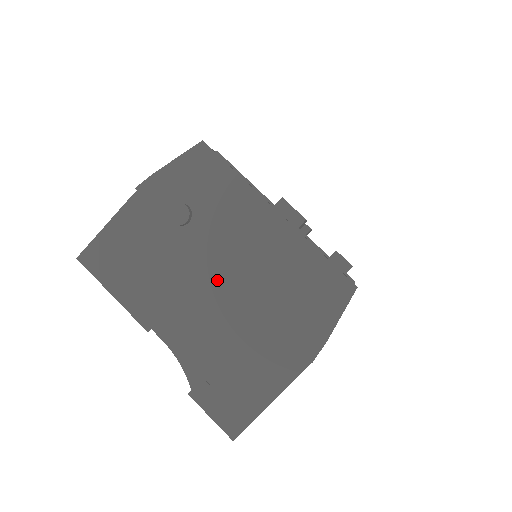
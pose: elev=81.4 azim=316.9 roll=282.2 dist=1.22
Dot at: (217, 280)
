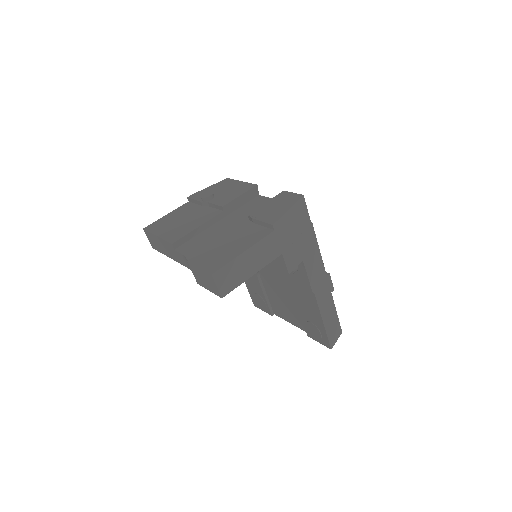
Dot at: (223, 224)
